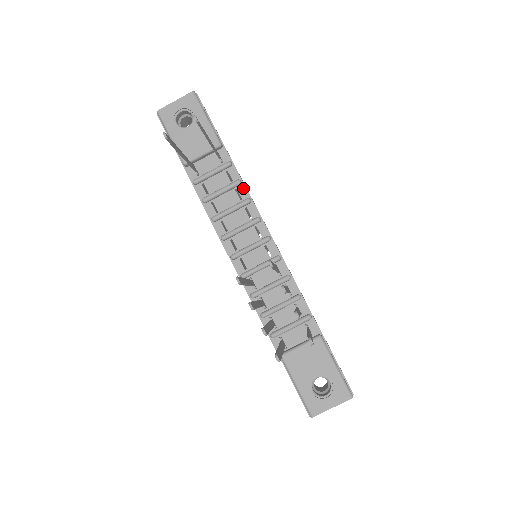
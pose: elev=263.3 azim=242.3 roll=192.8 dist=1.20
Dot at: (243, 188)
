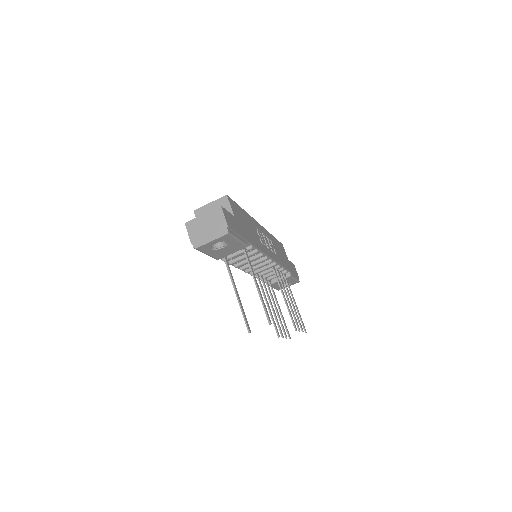
Dot at: (258, 251)
